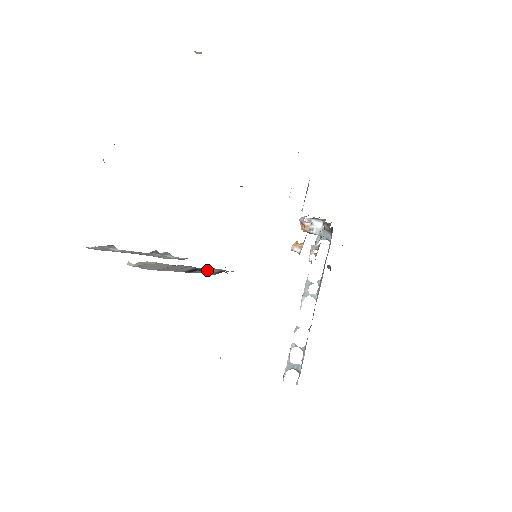
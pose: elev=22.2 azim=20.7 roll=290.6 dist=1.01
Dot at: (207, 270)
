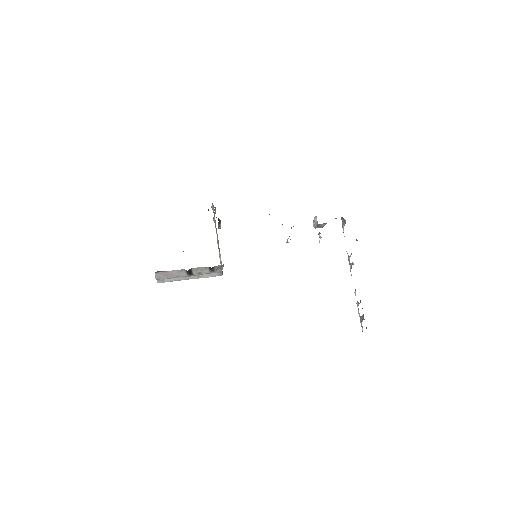
Dot at: (201, 271)
